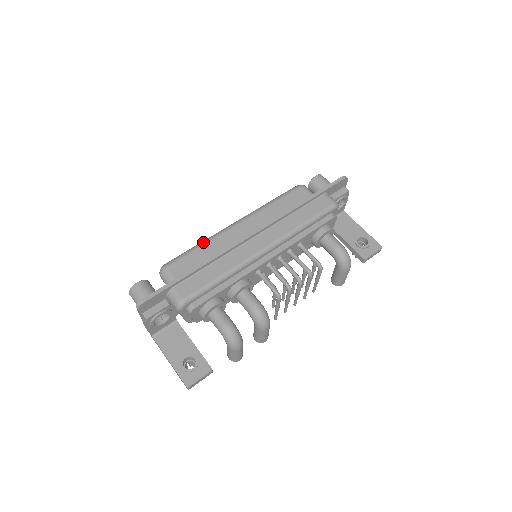
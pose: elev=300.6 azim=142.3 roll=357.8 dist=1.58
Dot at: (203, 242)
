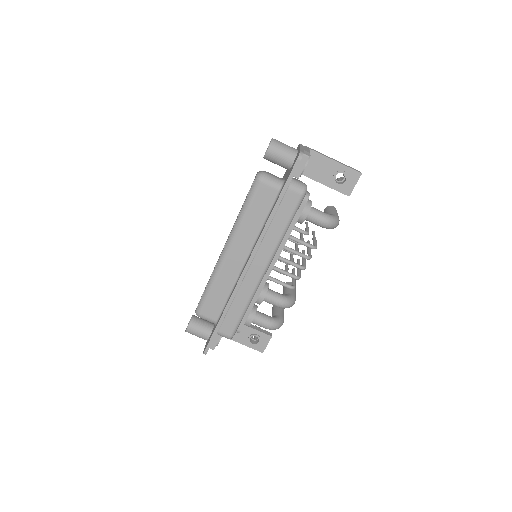
Dot at: (211, 282)
